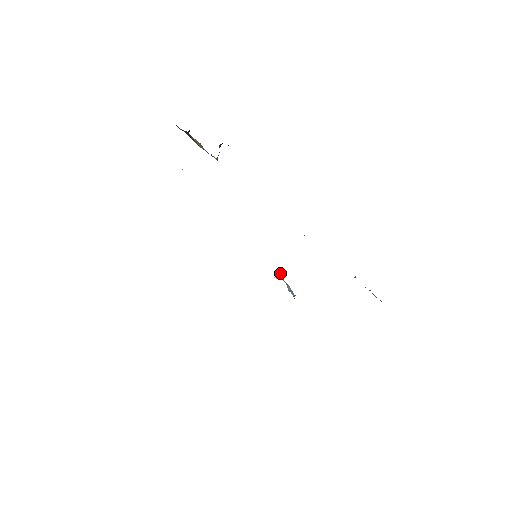
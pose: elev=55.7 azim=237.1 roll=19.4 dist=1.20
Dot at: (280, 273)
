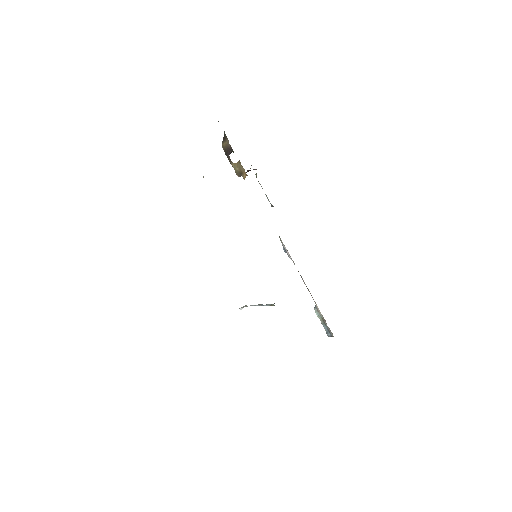
Dot at: (245, 306)
